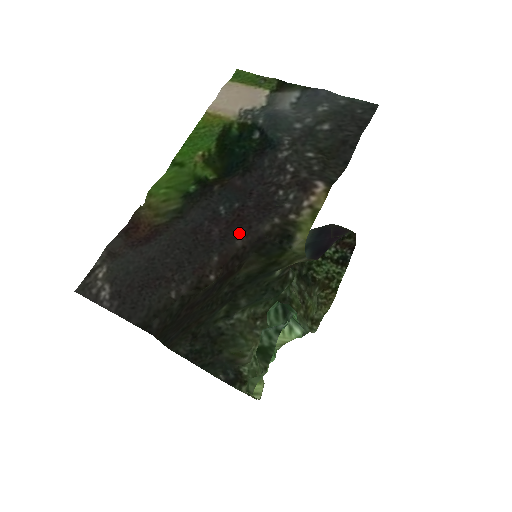
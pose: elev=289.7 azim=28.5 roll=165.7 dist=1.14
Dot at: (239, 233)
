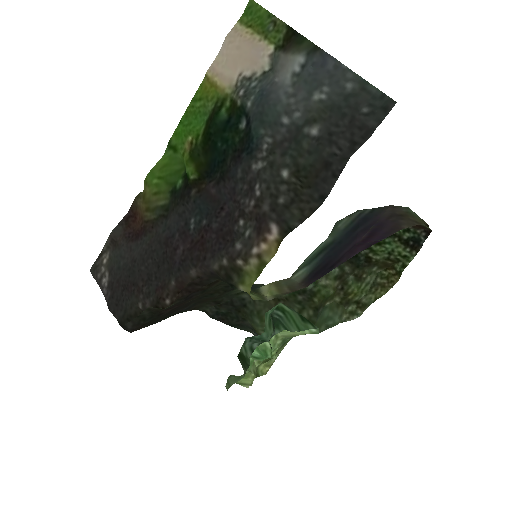
Dot at: (195, 261)
